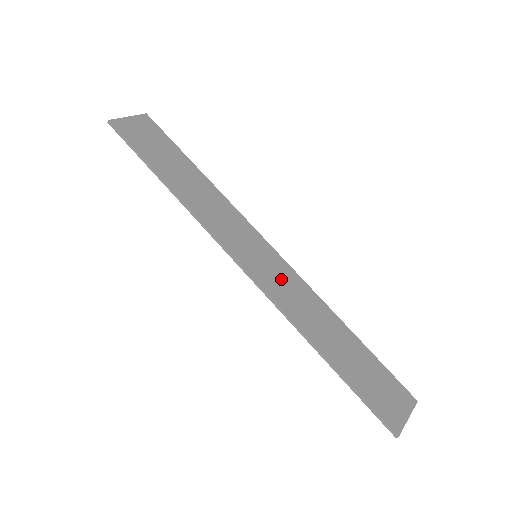
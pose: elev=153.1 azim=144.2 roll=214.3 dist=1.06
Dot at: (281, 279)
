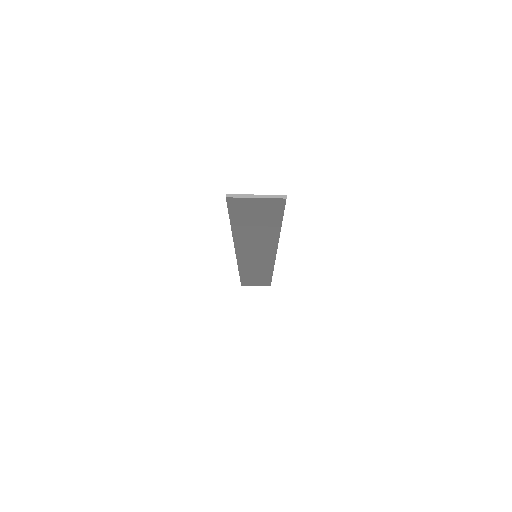
Dot at: (257, 263)
